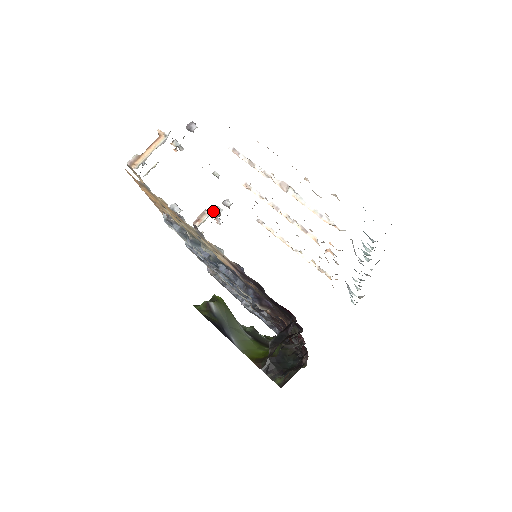
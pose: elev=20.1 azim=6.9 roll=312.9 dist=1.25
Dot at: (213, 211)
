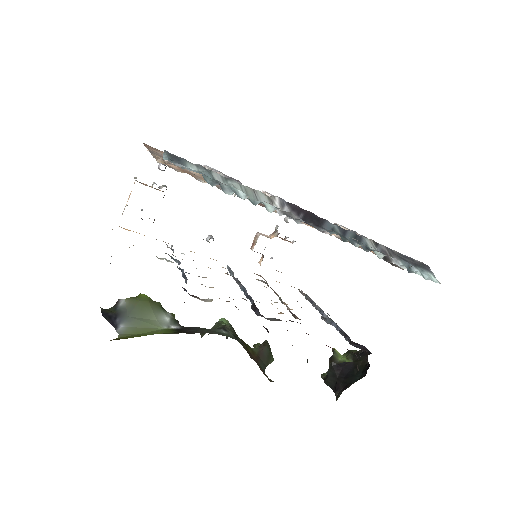
Dot at: (275, 232)
